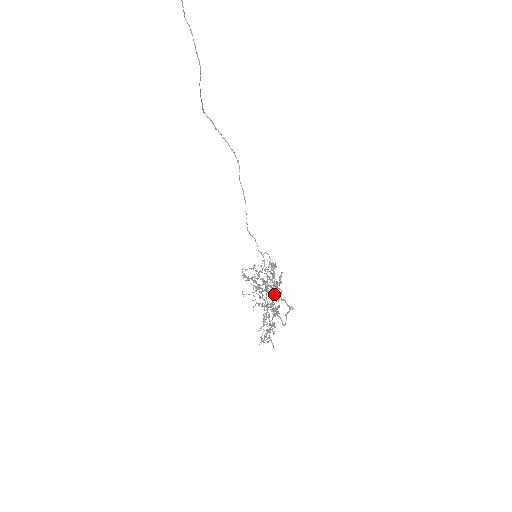
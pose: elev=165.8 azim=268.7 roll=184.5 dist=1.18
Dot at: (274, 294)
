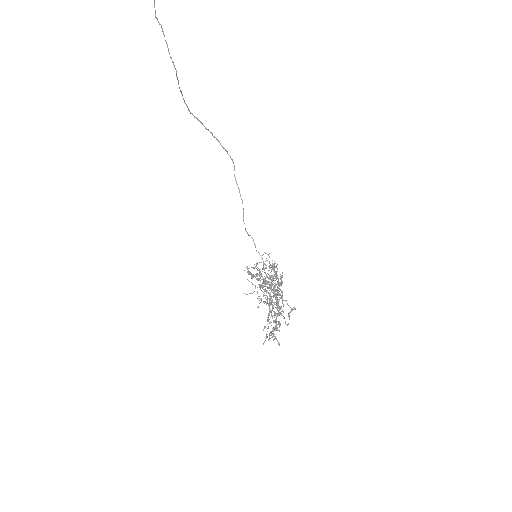
Dot at: (277, 293)
